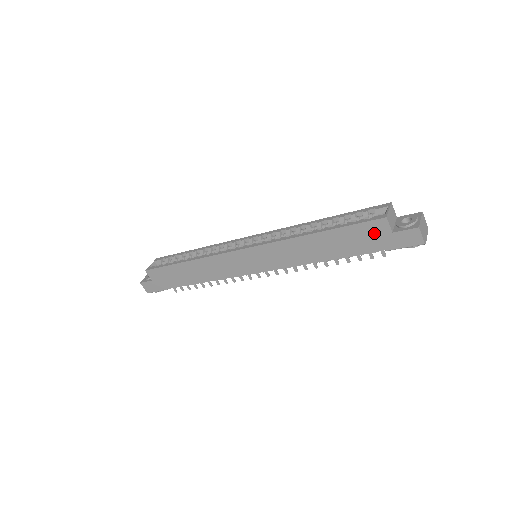
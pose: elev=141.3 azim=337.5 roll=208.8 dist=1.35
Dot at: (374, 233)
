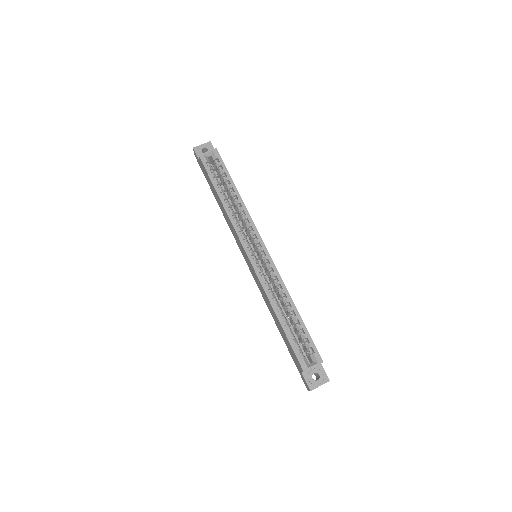
Dot at: (296, 360)
